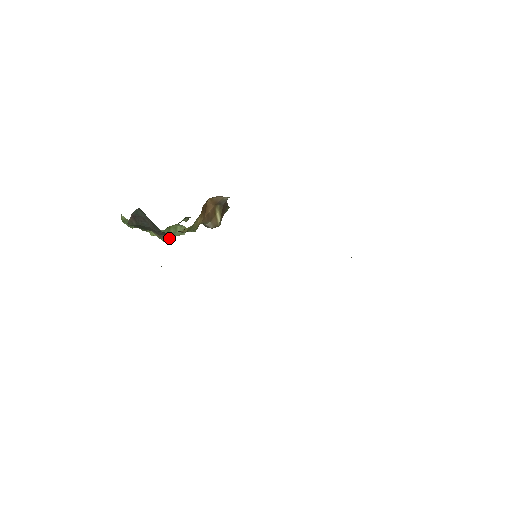
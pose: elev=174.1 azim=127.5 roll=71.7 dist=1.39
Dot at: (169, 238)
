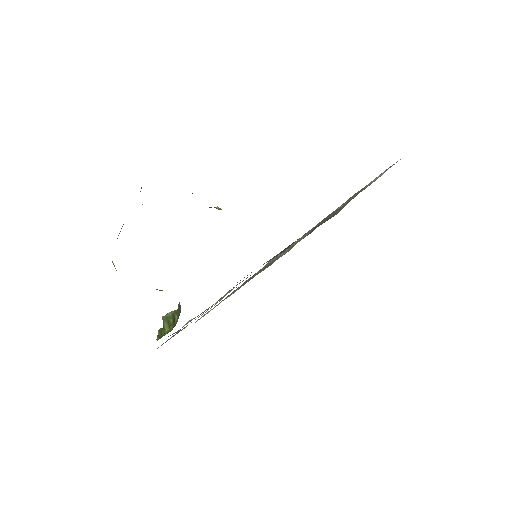
Dot at: occluded
